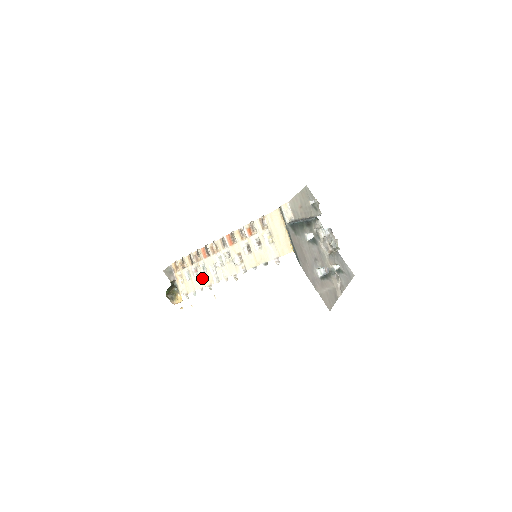
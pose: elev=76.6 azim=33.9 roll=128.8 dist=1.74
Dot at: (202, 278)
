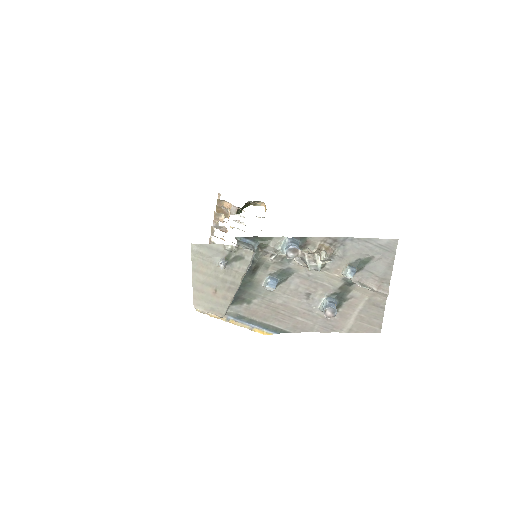
Dot at: occluded
